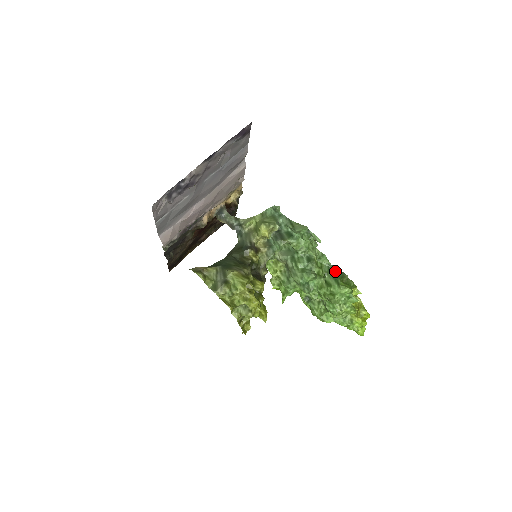
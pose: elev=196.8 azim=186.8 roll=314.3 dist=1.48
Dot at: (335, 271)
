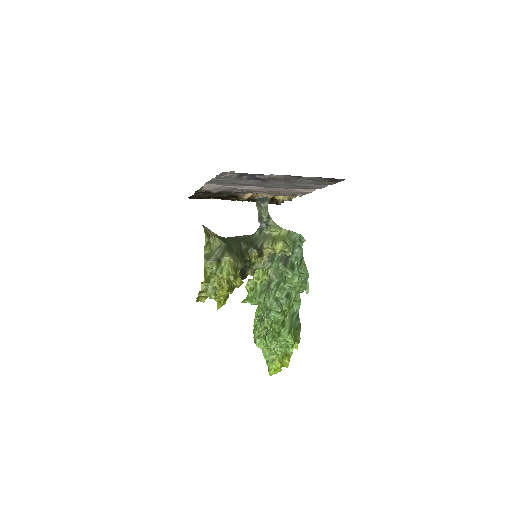
Dot at: (296, 319)
